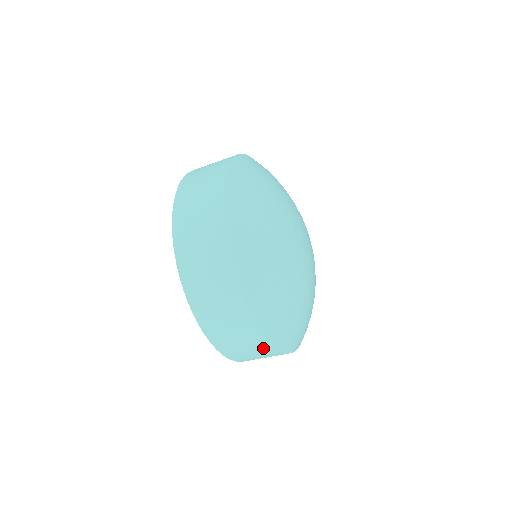
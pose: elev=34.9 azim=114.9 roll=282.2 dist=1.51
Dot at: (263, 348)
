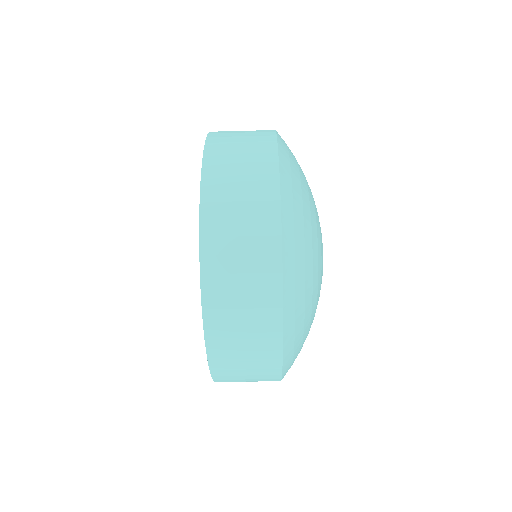
Dot at: (266, 340)
